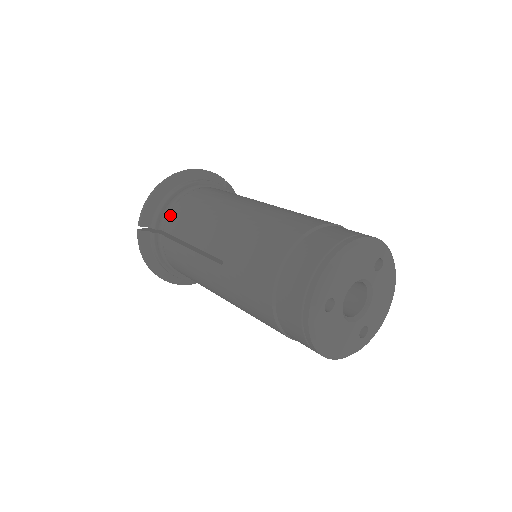
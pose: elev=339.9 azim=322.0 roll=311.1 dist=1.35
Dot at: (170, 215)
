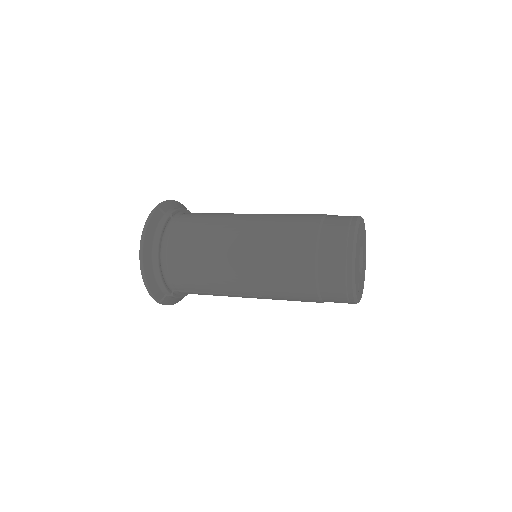
Dot at: (188, 213)
